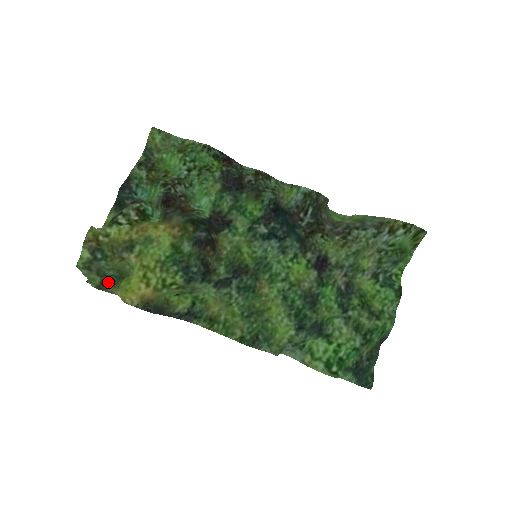
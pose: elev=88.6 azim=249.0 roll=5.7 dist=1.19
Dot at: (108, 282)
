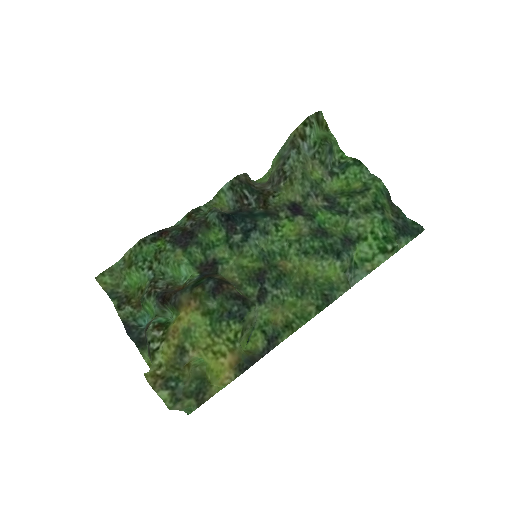
Dot at: (200, 394)
